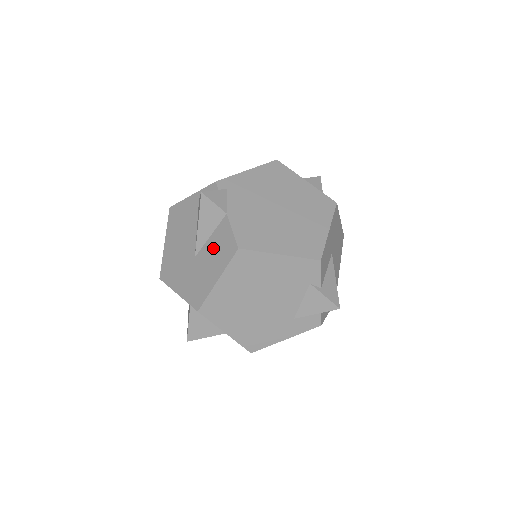
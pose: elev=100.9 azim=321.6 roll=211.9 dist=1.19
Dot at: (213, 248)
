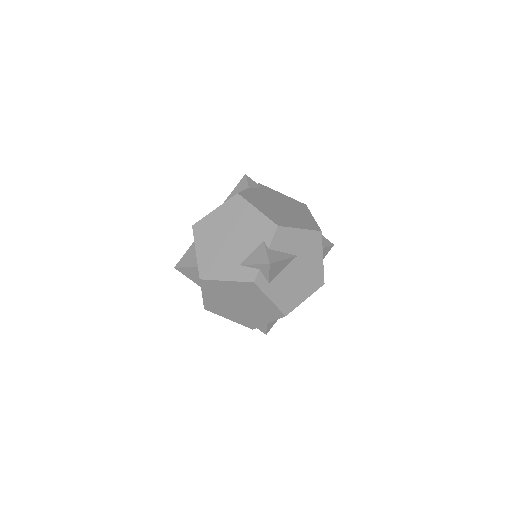
Dot at: occluded
